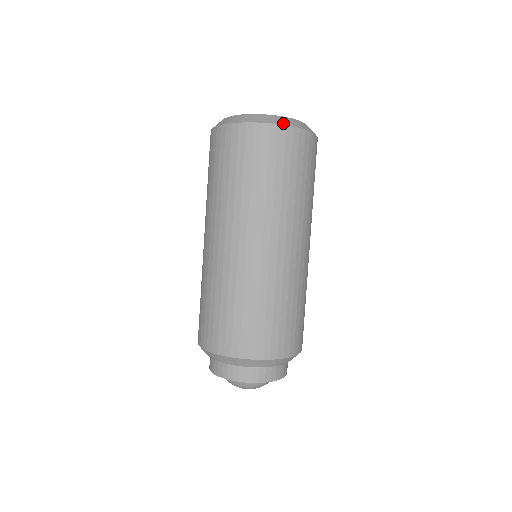
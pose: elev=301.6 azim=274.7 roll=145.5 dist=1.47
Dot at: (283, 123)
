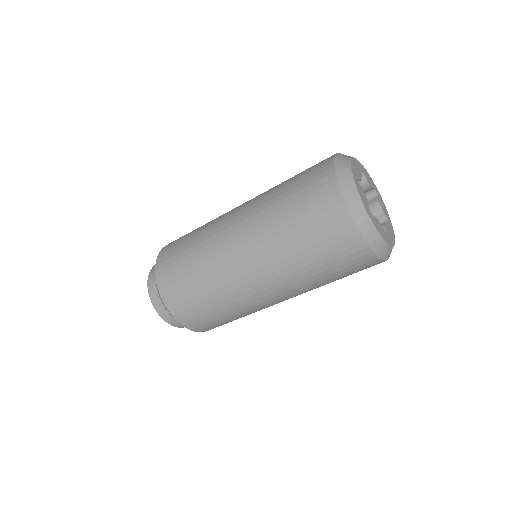
Dot at: (370, 242)
